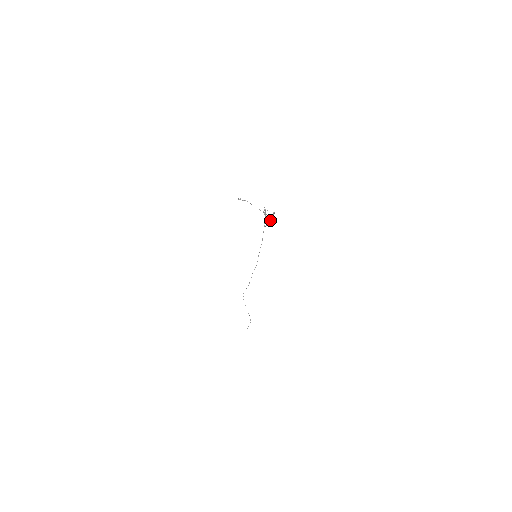
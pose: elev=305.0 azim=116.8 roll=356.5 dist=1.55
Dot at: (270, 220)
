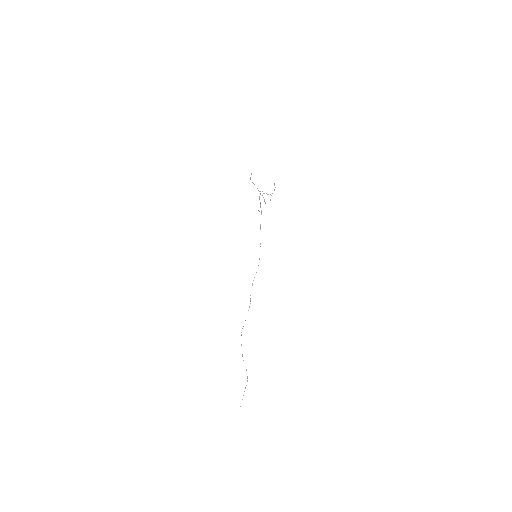
Dot at: occluded
